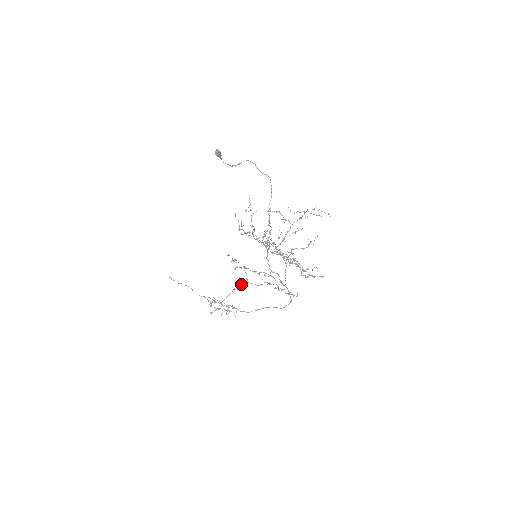
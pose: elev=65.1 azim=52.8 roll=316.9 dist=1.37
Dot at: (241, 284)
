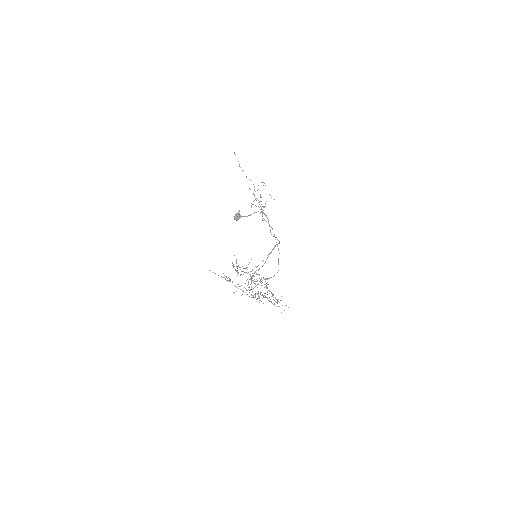
Dot at: occluded
